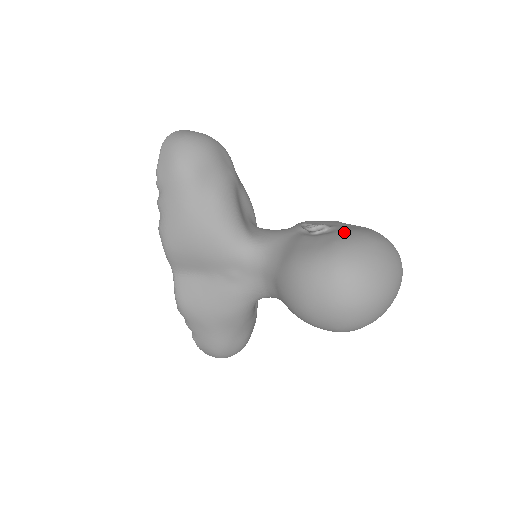
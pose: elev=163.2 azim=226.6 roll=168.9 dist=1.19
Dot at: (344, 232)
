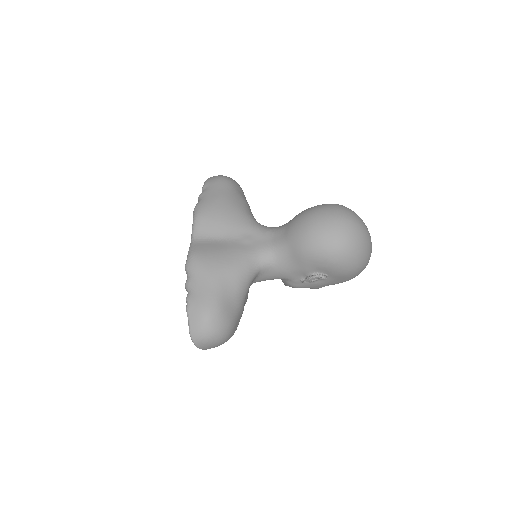
Dot at: occluded
